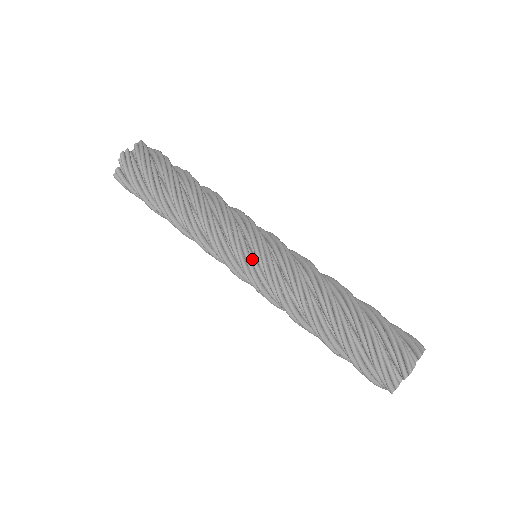
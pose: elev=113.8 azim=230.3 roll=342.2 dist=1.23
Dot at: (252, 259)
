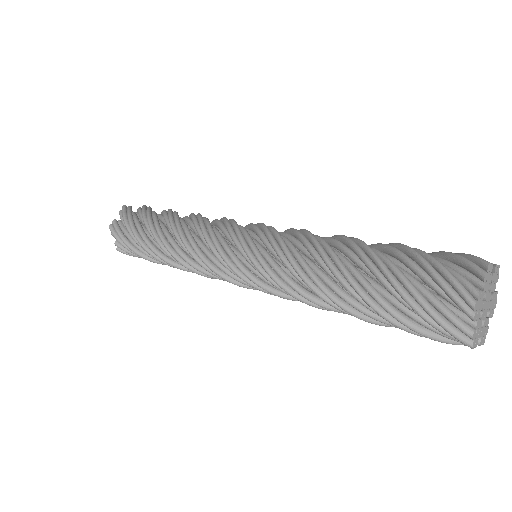
Dot at: (243, 262)
